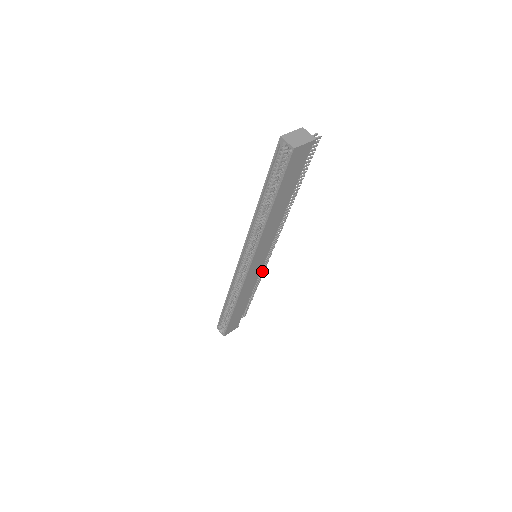
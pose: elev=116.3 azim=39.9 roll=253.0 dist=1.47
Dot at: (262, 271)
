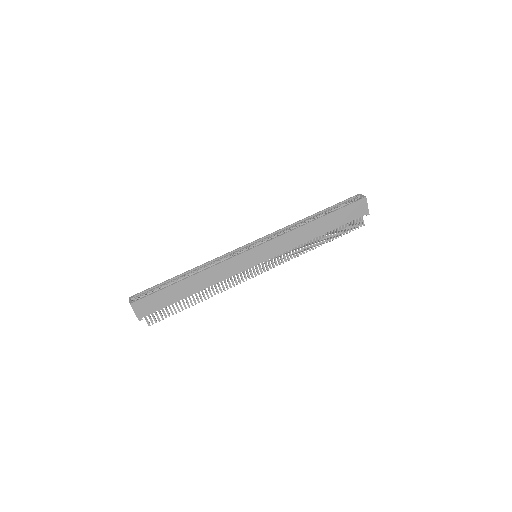
Dot at: occluded
